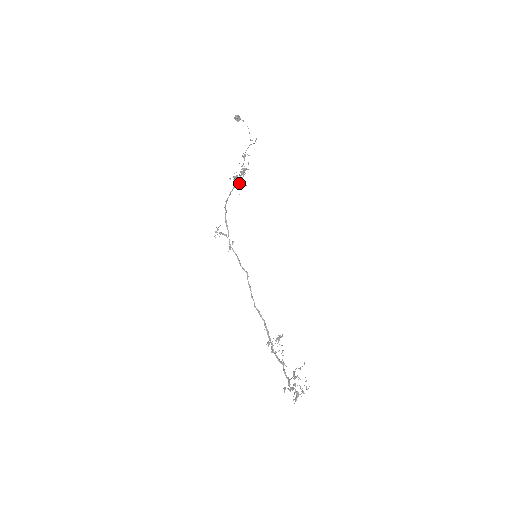
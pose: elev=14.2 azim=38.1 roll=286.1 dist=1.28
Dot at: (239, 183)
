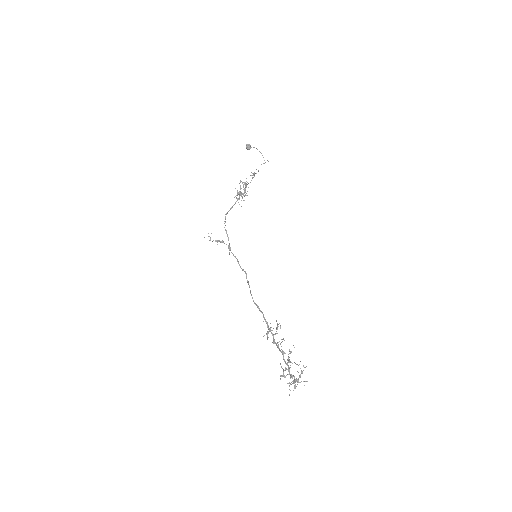
Dot at: occluded
